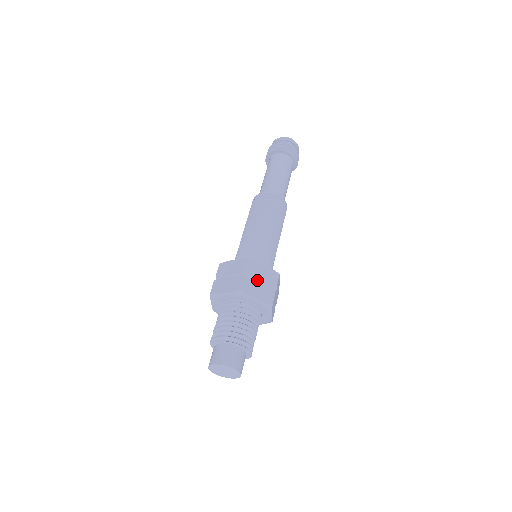
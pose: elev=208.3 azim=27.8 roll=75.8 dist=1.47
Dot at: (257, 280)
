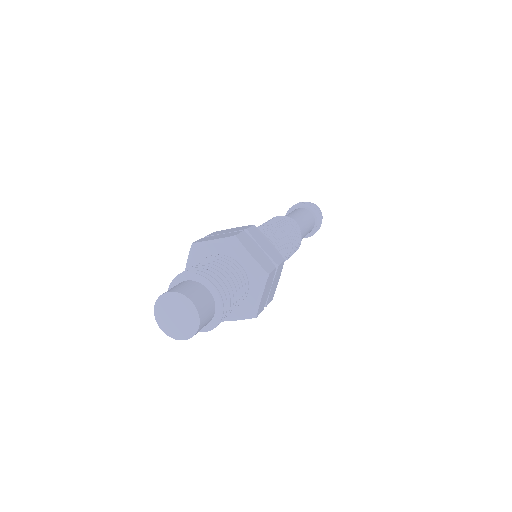
Dot at: occluded
